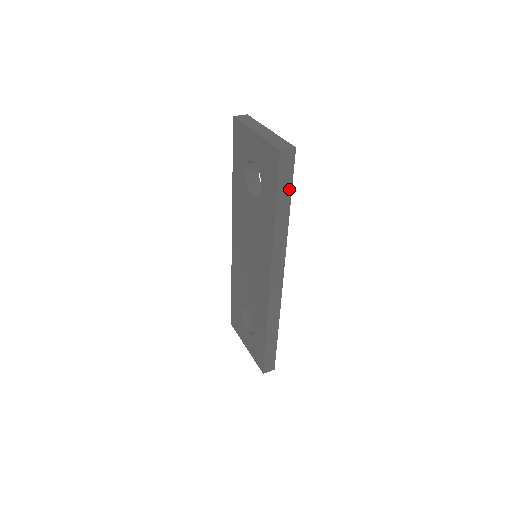
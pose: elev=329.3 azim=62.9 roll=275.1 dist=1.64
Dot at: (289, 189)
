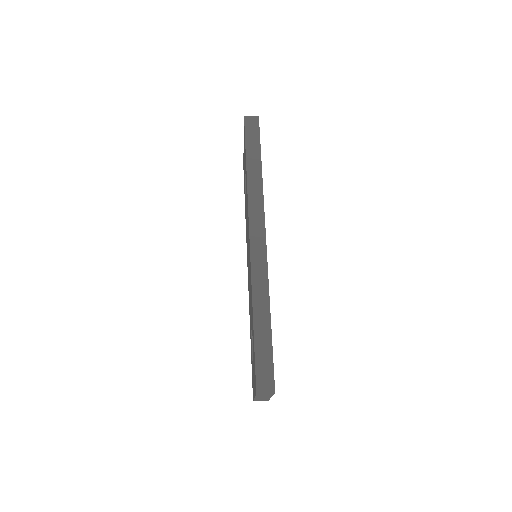
Dot at: (258, 147)
